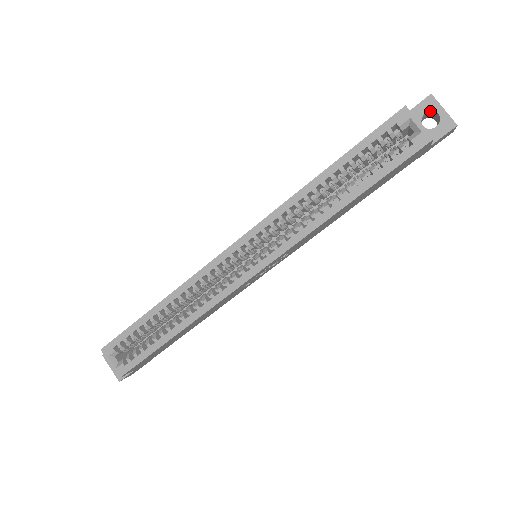
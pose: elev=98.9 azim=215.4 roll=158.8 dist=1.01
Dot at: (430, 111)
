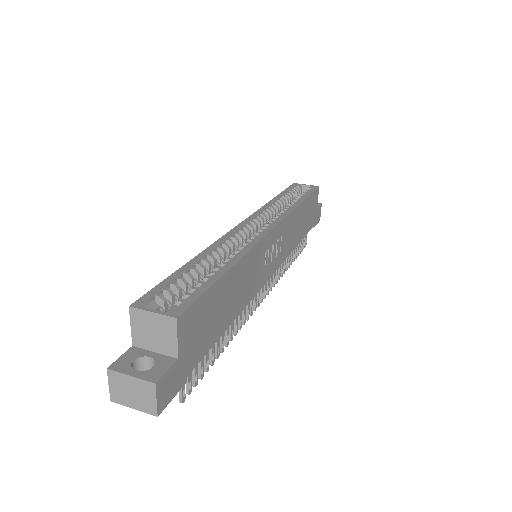
Dot at: occluded
